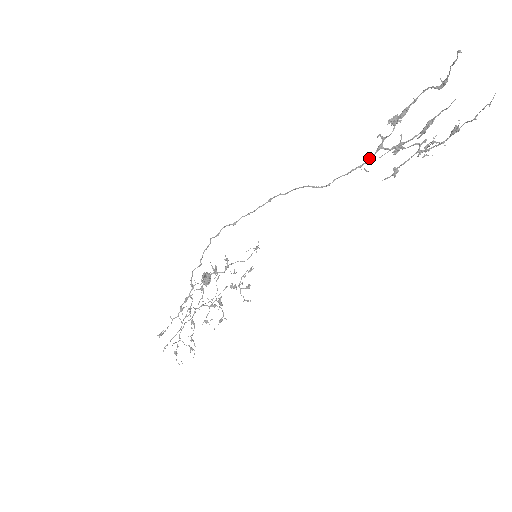
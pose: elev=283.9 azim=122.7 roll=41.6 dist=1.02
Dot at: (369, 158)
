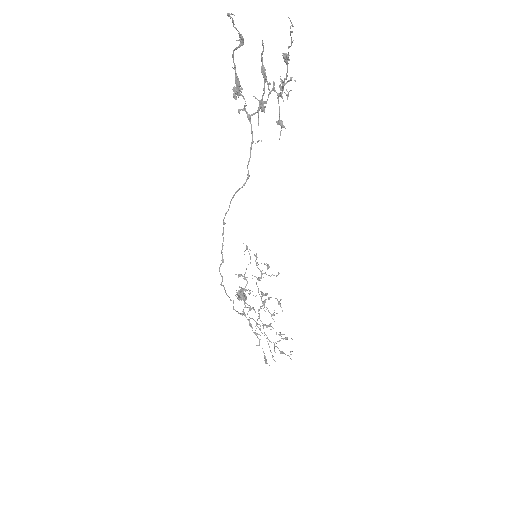
Dot at: (251, 131)
